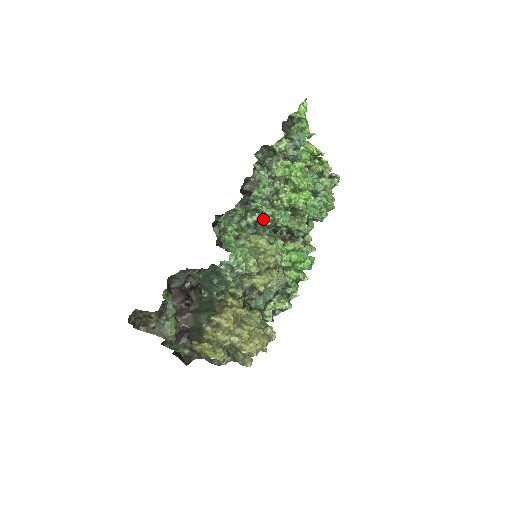
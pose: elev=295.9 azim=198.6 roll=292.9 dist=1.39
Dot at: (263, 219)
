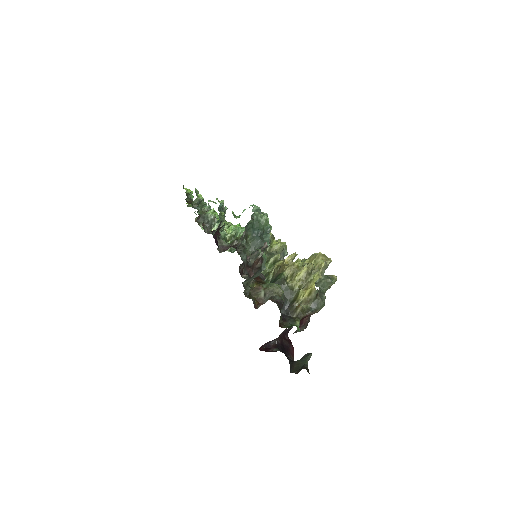
Dot at: occluded
